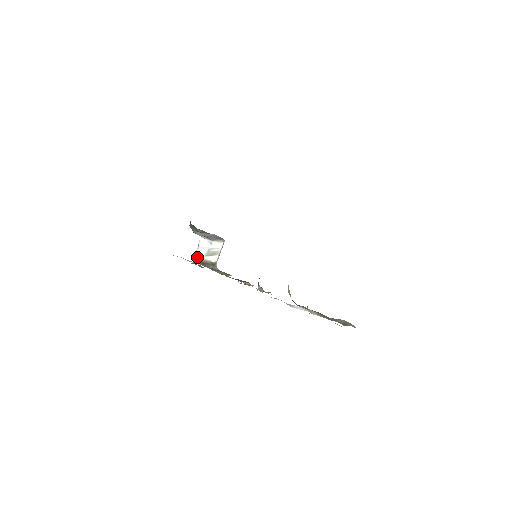
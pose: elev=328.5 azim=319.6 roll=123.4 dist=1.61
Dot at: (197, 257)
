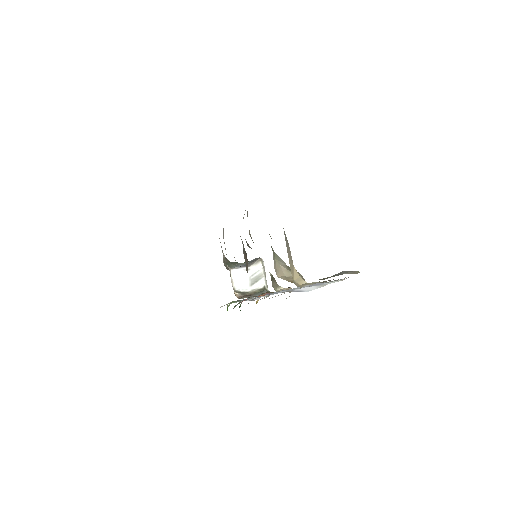
Dot at: (237, 293)
